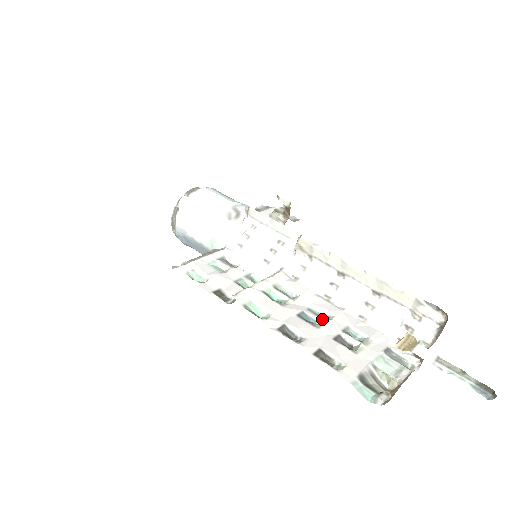
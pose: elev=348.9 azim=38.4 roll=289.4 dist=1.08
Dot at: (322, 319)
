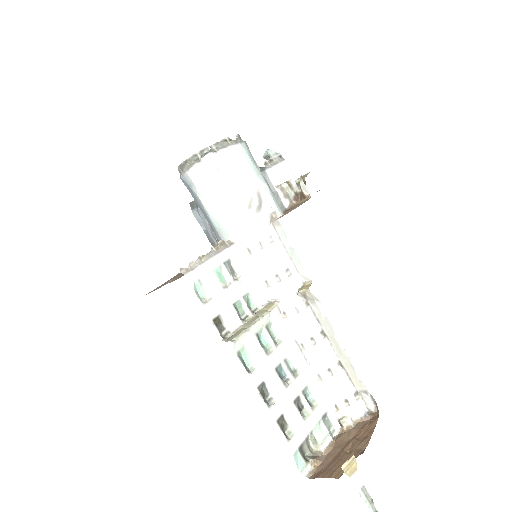
Dot at: (292, 376)
